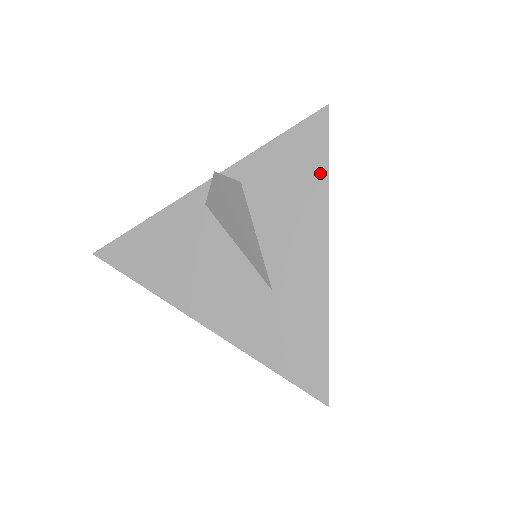
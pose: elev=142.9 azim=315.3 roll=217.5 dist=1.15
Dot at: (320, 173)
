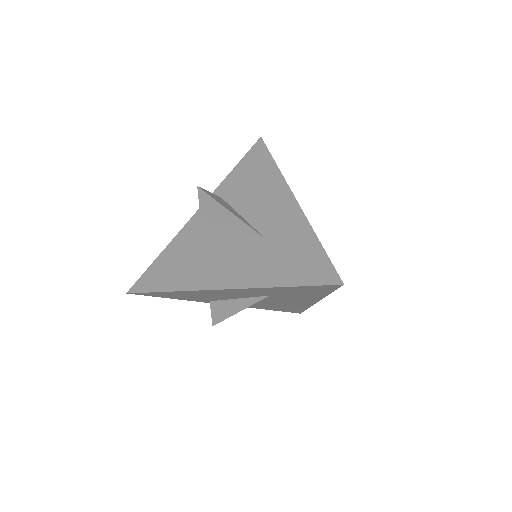
Dot at: (270, 165)
